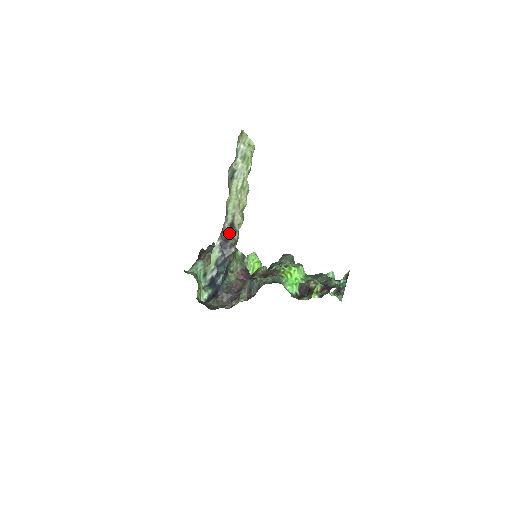
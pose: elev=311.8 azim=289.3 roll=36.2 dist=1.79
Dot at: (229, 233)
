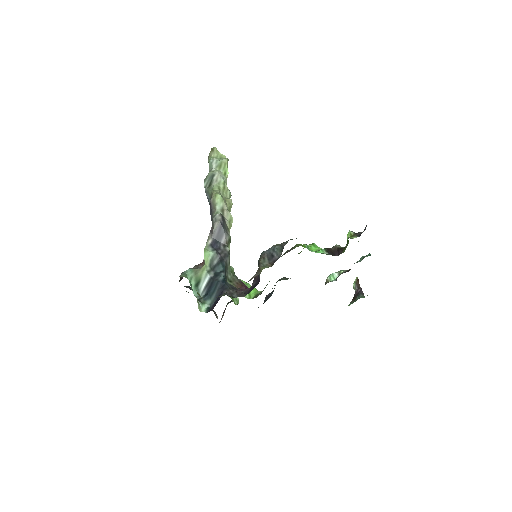
Dot at: (222, 225)
